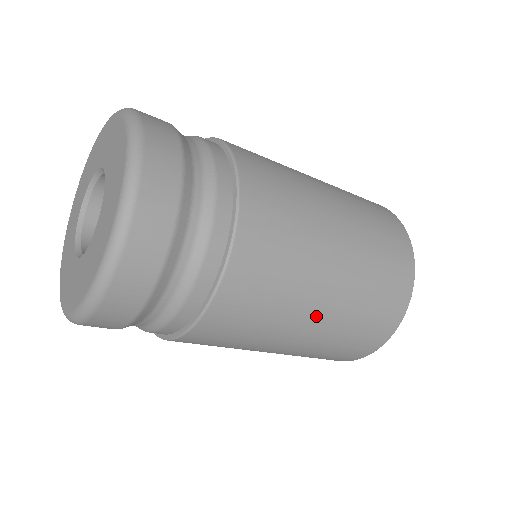
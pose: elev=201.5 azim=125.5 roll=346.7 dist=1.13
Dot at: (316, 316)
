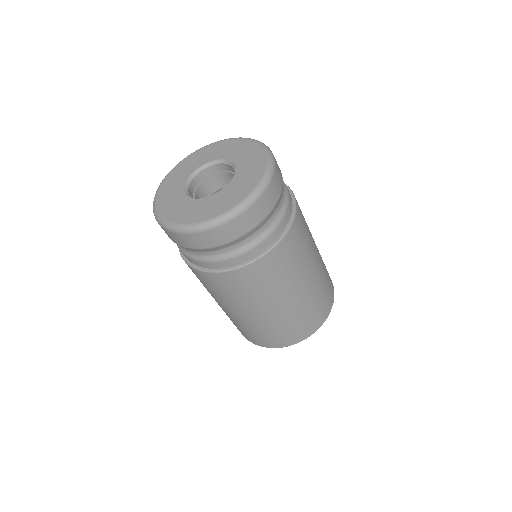
Dot at: (266, 311)
